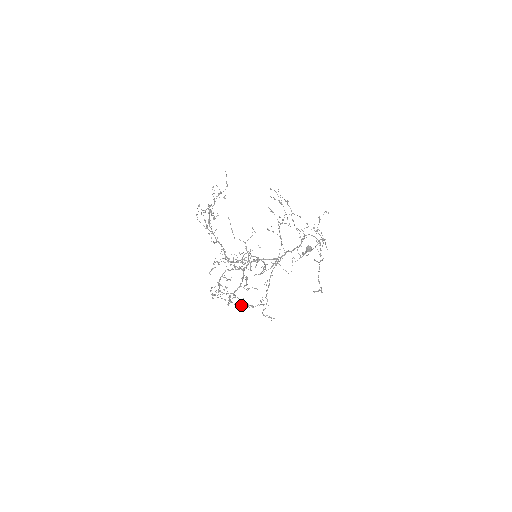
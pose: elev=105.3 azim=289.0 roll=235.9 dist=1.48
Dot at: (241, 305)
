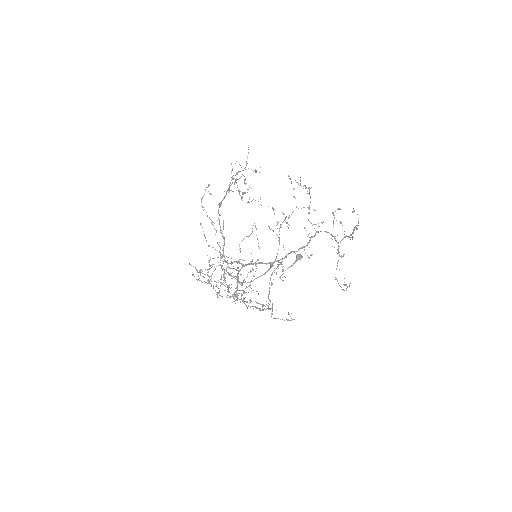
Dot at: (250, 307)
